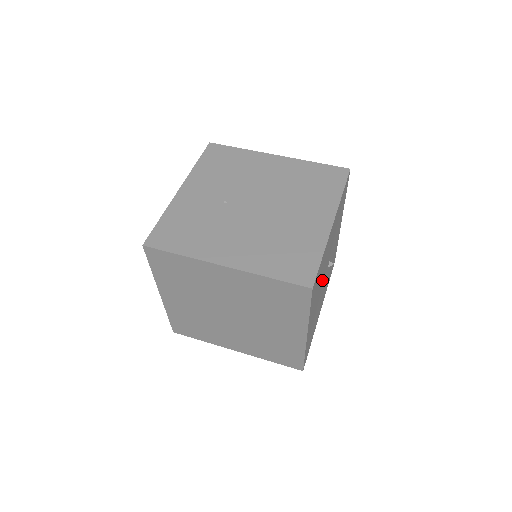
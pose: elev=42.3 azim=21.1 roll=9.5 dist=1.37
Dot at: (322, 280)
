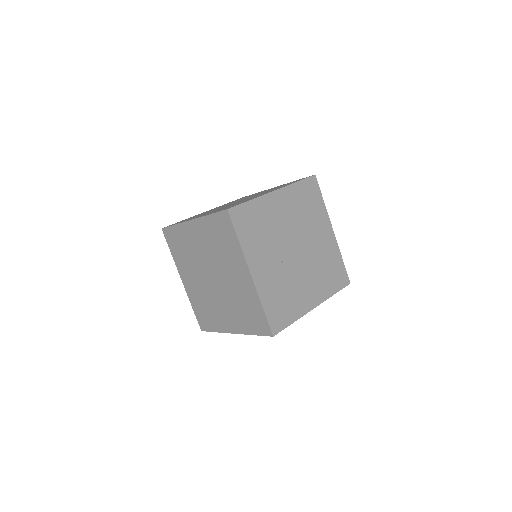
Dot at: occluded
